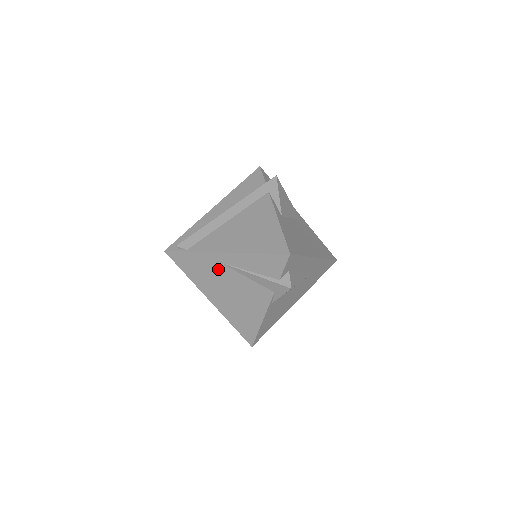
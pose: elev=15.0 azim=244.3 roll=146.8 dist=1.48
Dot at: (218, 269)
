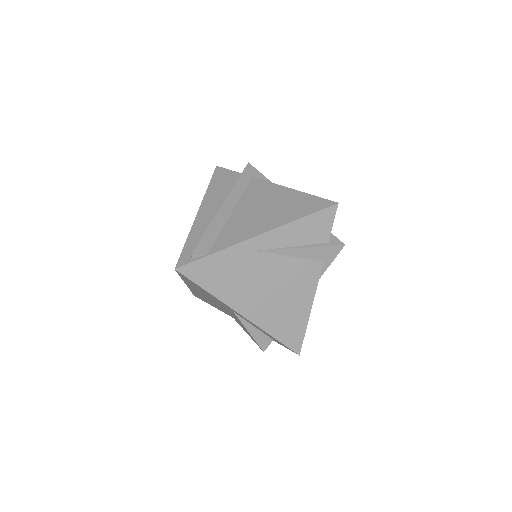
Dot at: (253, 262)
